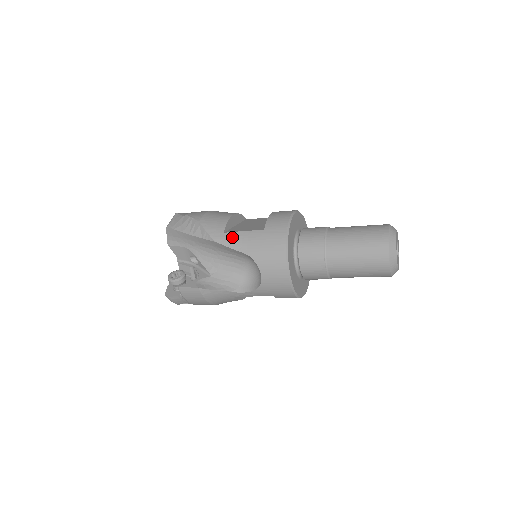
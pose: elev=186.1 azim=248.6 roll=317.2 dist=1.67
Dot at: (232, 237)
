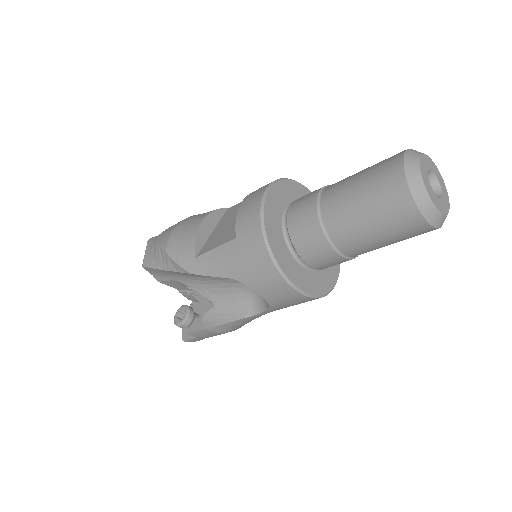
Dot at: (206, 261)
